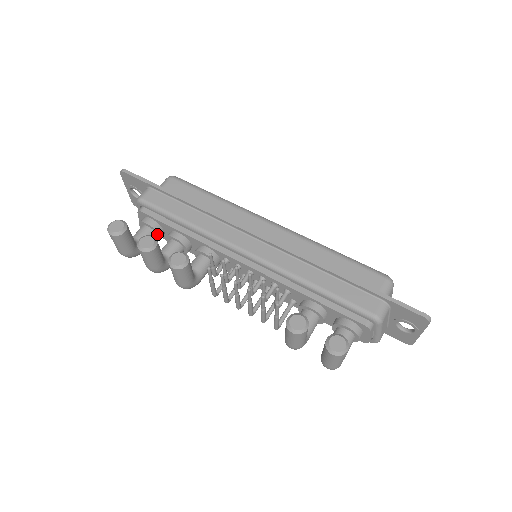
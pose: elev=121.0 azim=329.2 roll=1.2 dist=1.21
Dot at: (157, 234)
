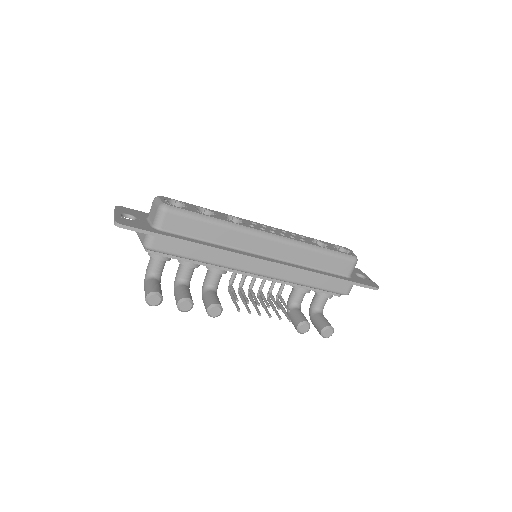
Dot at: occluded
